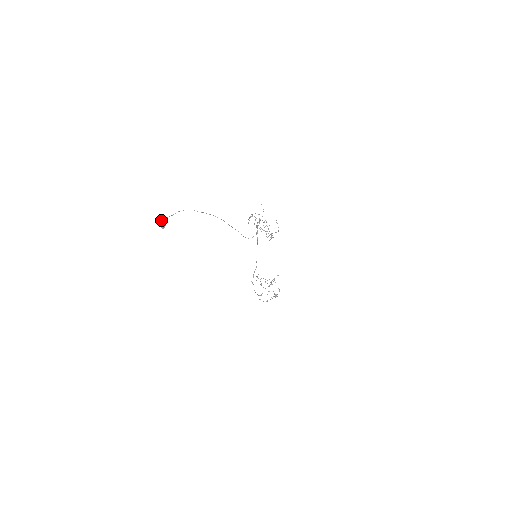
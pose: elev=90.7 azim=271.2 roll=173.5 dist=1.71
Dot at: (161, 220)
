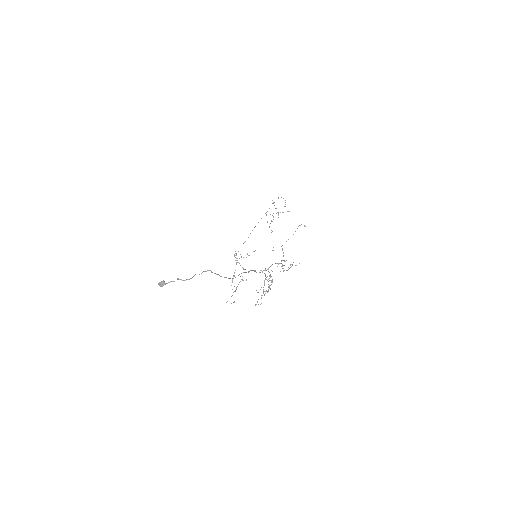
Dot at: (163, 281)
